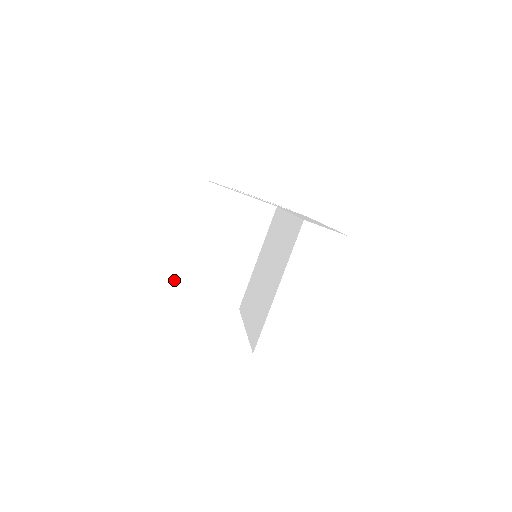
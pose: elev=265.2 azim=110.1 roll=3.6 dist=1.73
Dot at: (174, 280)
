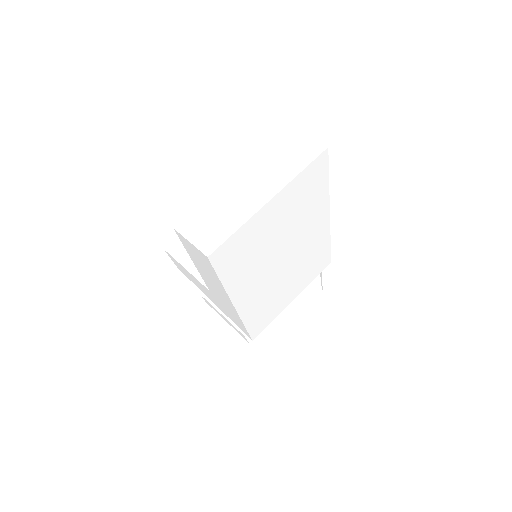
Dot at: (168, 246)
